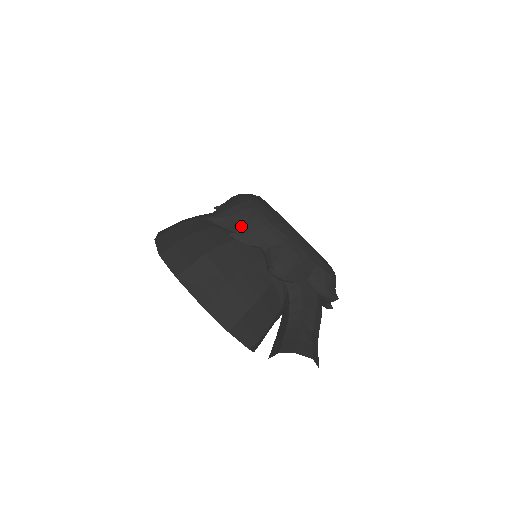
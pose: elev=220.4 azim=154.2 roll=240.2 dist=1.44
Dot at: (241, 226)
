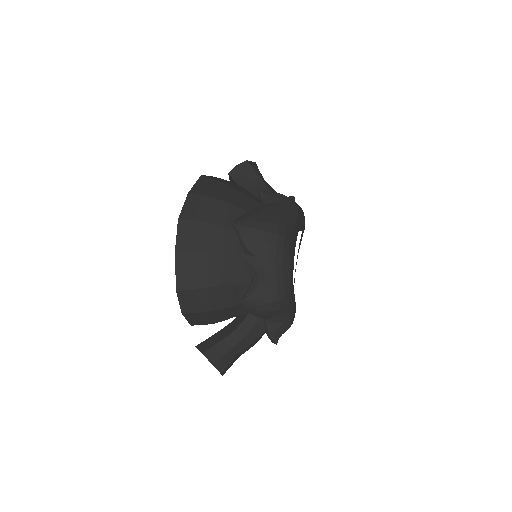
Dot at: (252, 252)
